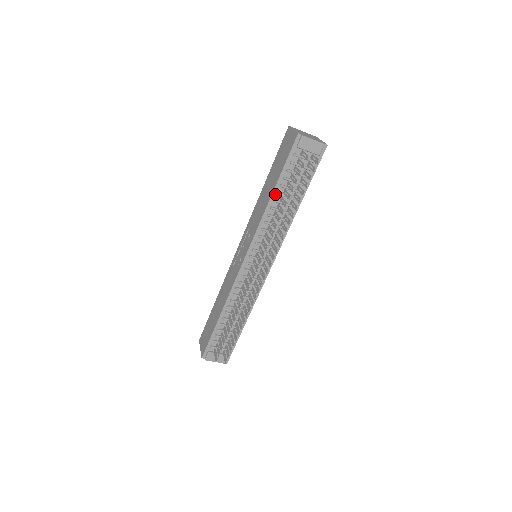
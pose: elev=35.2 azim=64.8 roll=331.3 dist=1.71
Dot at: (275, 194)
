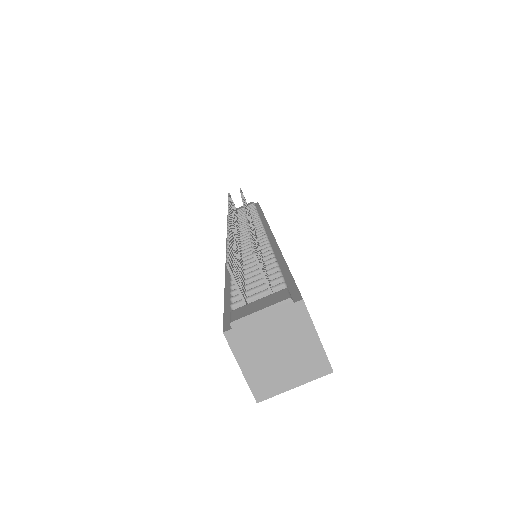
Dot at: occluded
